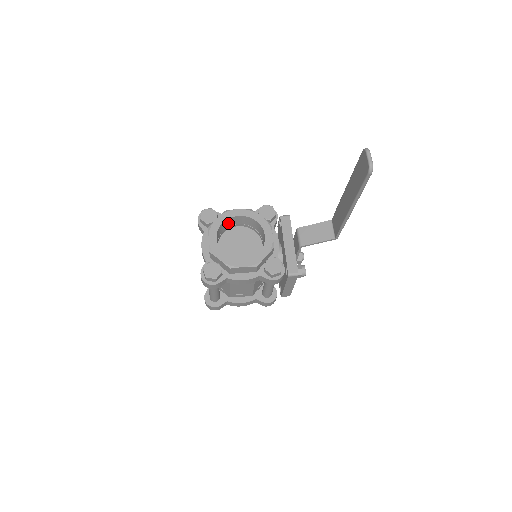
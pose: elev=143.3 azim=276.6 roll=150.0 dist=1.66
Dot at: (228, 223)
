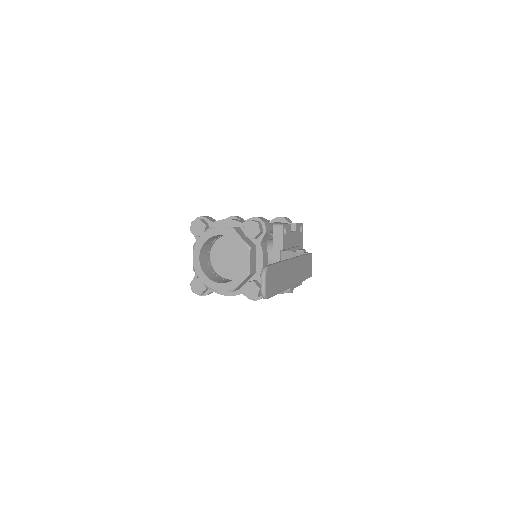
Dot at: (215, 237)
